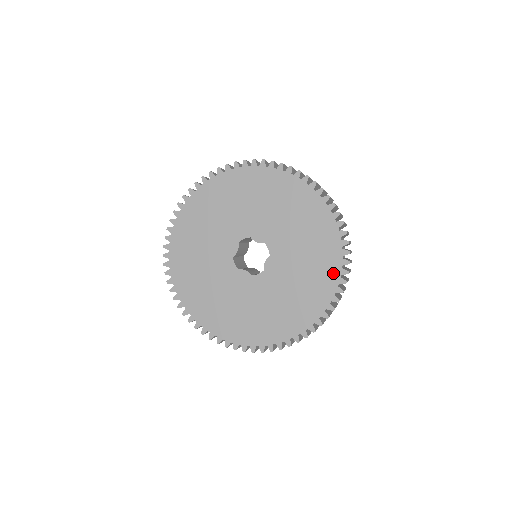
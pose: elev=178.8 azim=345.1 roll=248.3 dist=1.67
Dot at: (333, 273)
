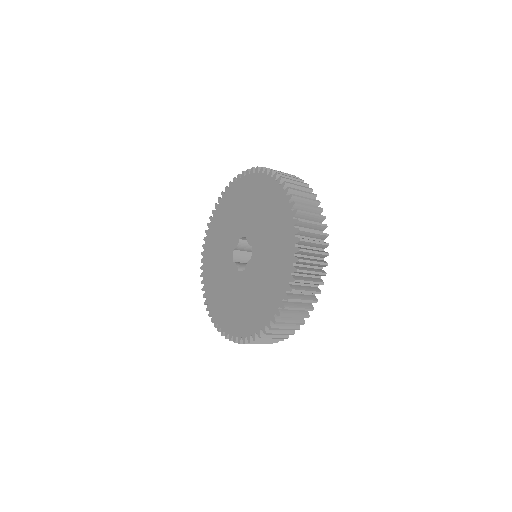
Dot at: (279, 294)
